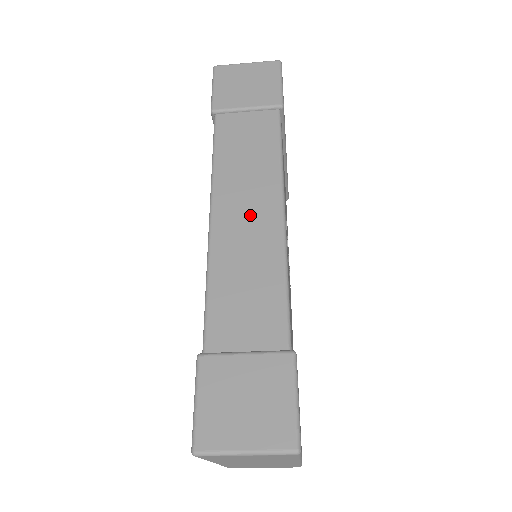
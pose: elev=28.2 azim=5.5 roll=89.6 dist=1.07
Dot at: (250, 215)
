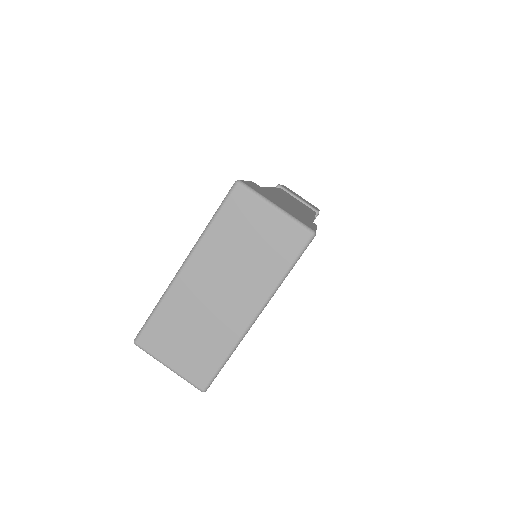
Dot at: (294, 203)
